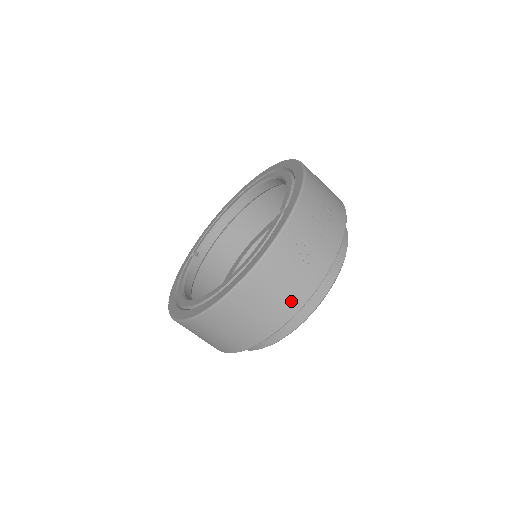
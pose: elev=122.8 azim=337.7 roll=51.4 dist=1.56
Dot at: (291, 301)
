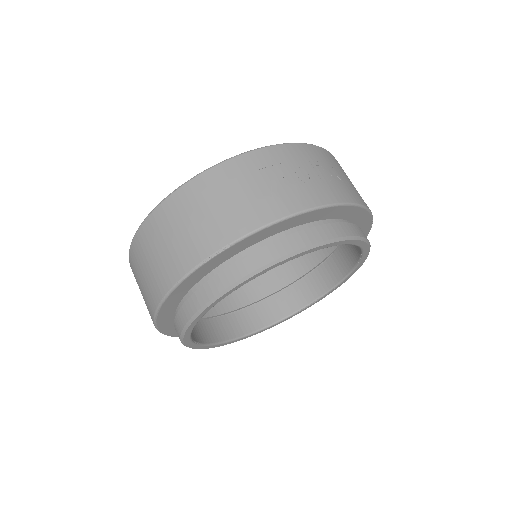
Dot at: (239, 220)
